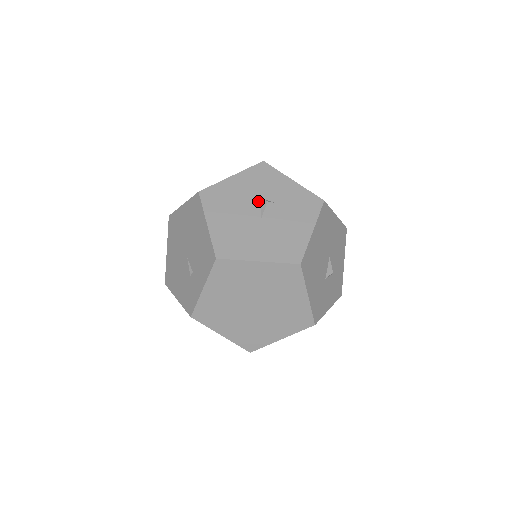
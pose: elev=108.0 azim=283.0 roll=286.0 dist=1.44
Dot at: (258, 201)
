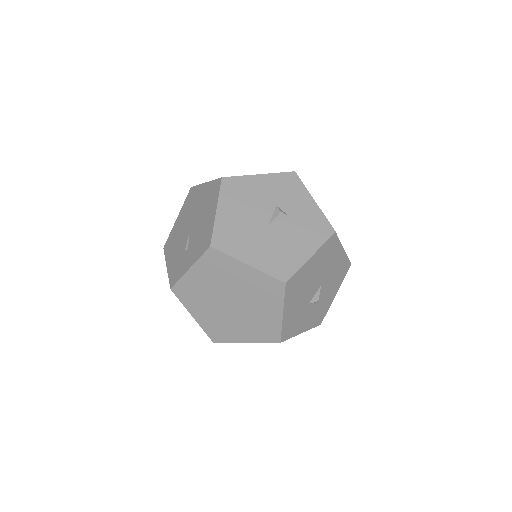
Dot at: (273, 208)
